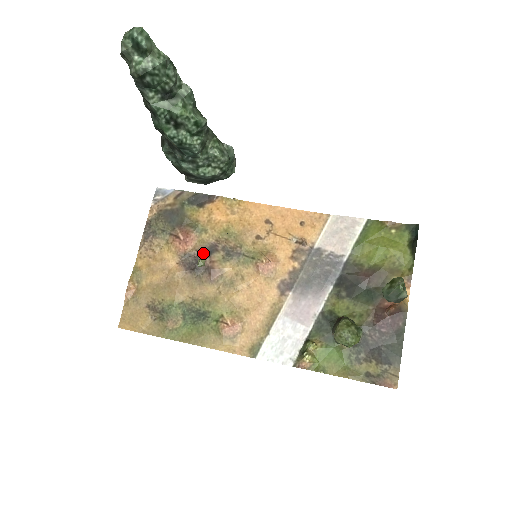
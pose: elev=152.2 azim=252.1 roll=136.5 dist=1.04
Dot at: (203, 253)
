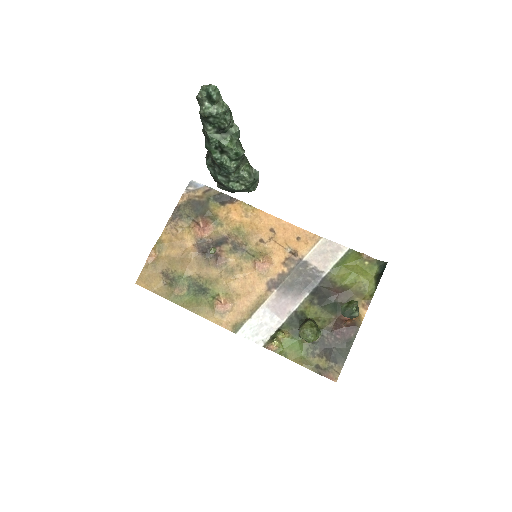
Dot at: (215, 242)
